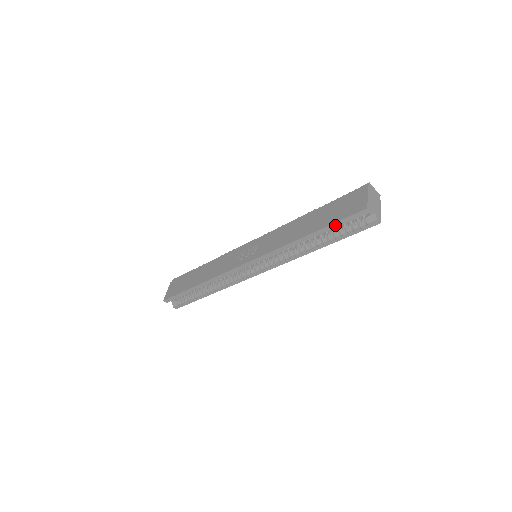
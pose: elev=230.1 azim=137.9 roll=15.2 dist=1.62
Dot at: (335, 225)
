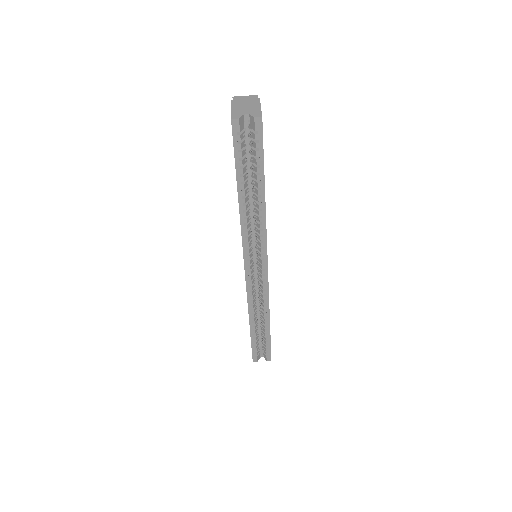
Dot at: (238, 163)
